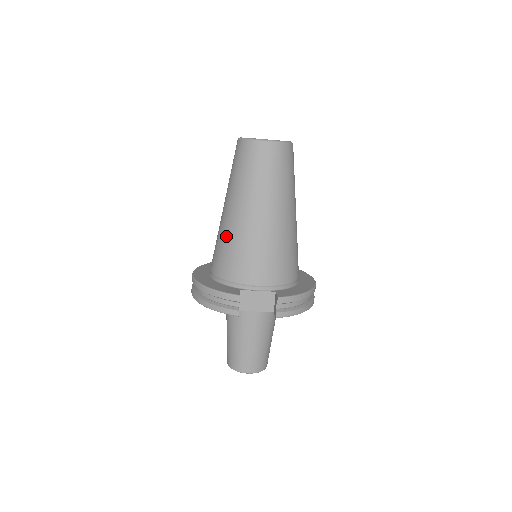
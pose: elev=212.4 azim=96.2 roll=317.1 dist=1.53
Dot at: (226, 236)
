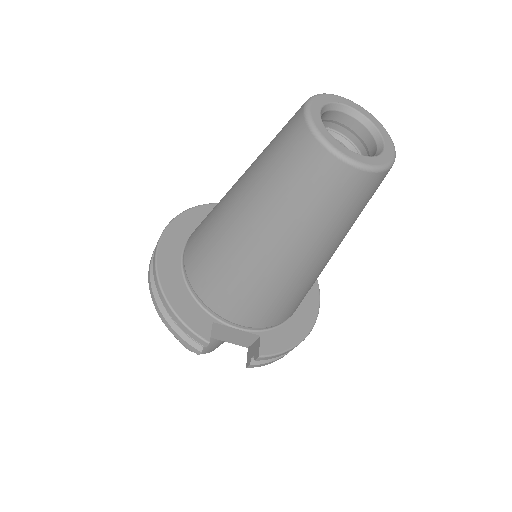
Dot at: (220, 248)
